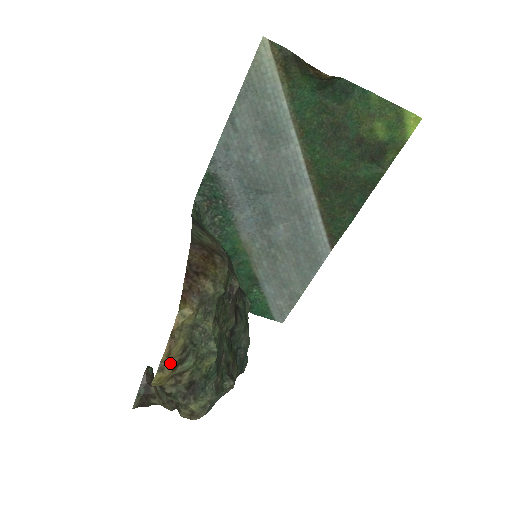
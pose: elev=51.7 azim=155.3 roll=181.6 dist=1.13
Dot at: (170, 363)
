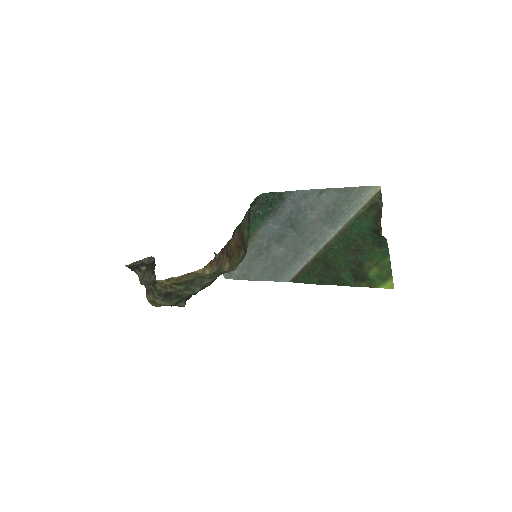
Dot at: (174, 281)
